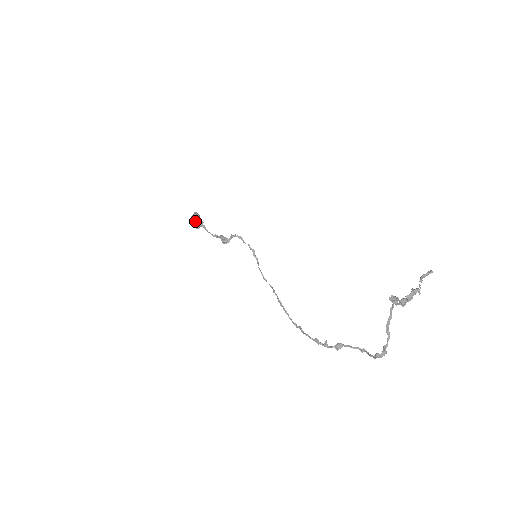
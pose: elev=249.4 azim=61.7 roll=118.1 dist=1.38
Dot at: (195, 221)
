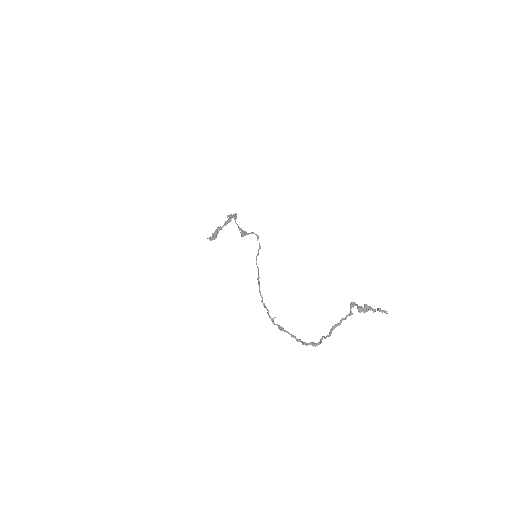
Dot at: (229, 217)
